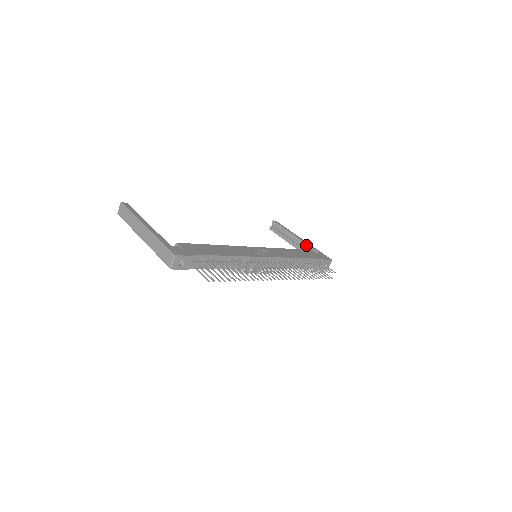
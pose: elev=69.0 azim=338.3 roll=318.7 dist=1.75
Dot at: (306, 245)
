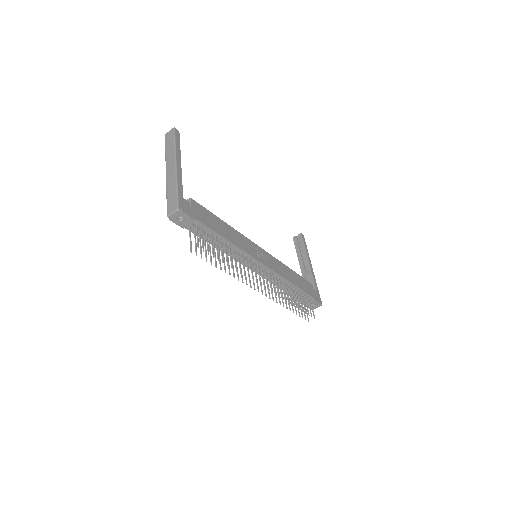
Dot at: (311, 275)
